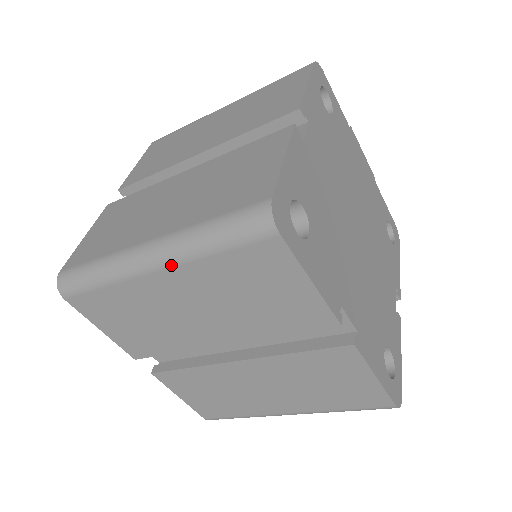
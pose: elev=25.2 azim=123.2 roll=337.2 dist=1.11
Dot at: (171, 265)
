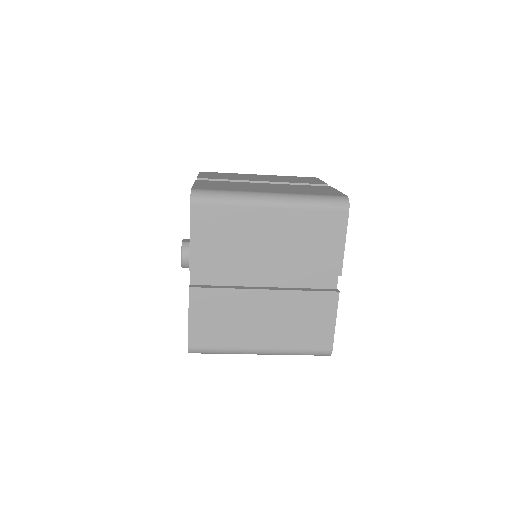
Dot at: (284, 206)
